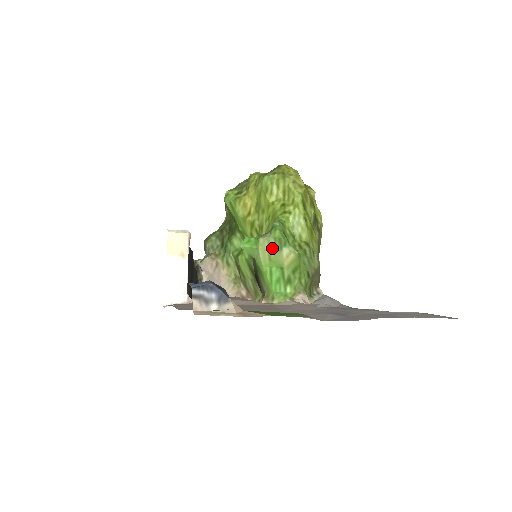
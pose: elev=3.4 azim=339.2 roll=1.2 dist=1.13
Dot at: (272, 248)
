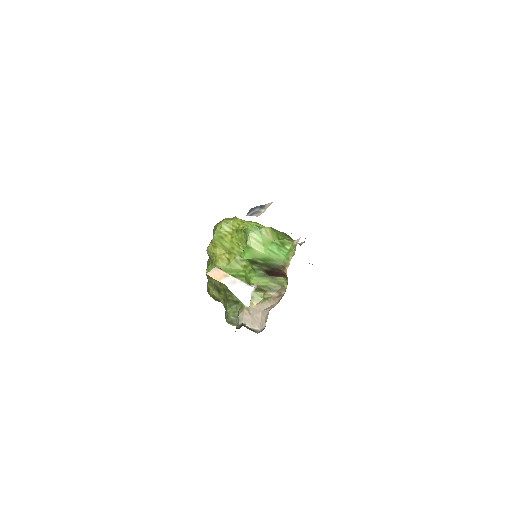
Dot at: (257, 237)
